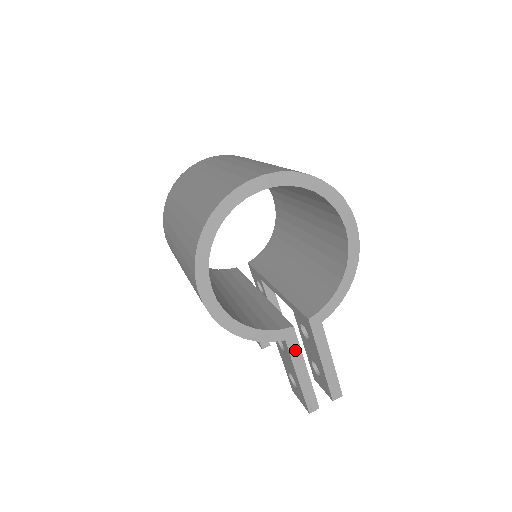
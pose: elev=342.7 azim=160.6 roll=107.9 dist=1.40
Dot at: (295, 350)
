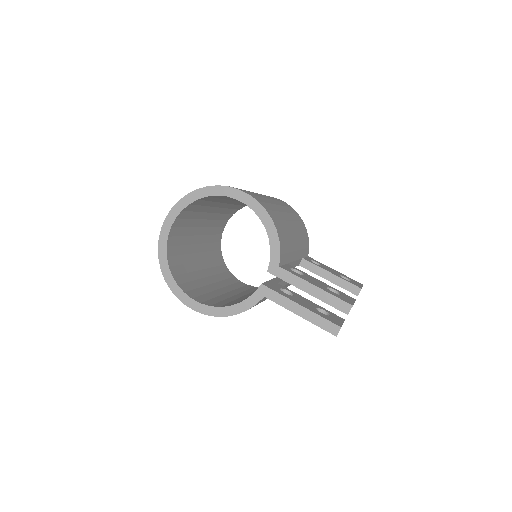
Dot at: (278, 298)
